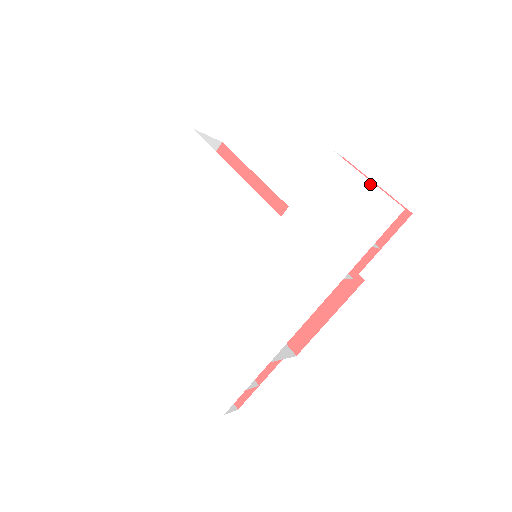
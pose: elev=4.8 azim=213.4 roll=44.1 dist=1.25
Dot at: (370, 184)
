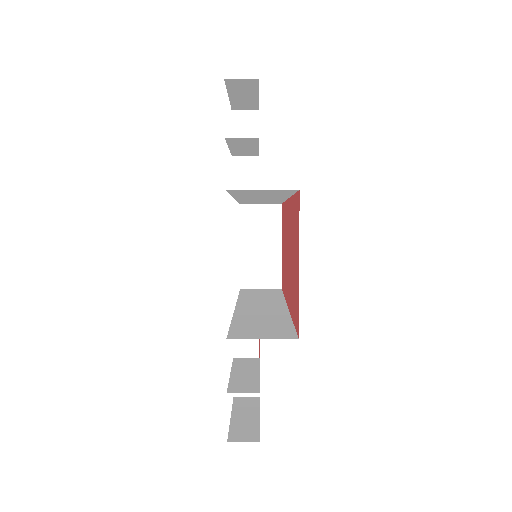
Dot at: occluded
